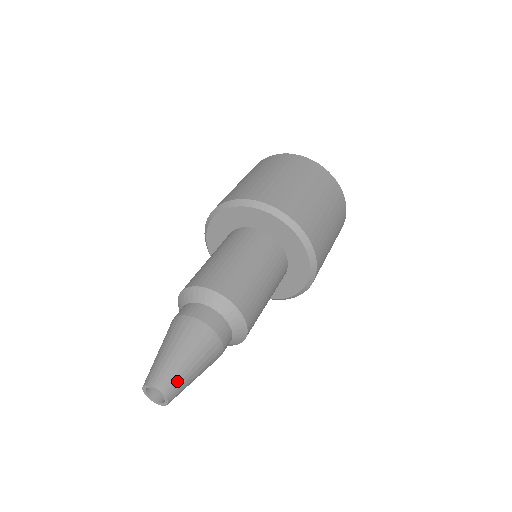
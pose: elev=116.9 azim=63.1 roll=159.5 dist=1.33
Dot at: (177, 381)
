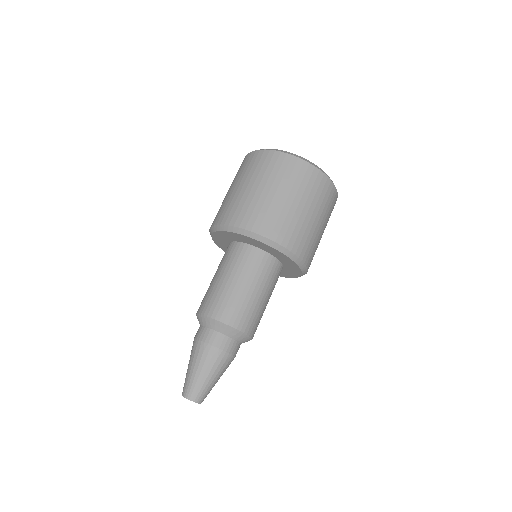
Dot at: (206, 393)
